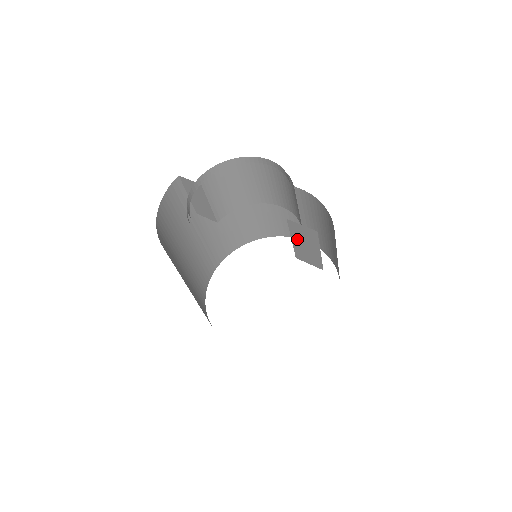
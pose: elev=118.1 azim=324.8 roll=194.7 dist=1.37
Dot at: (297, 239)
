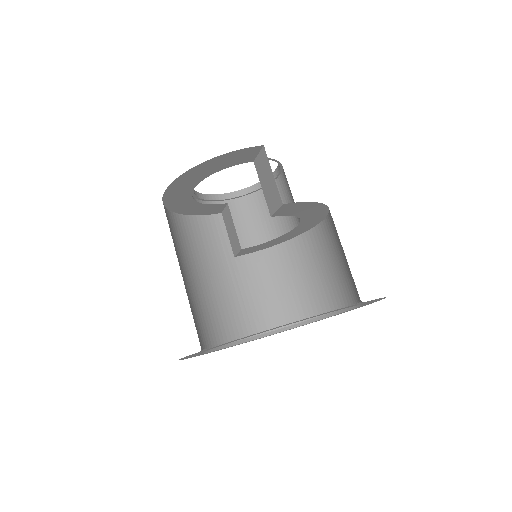
Dot at: (263, 182)
